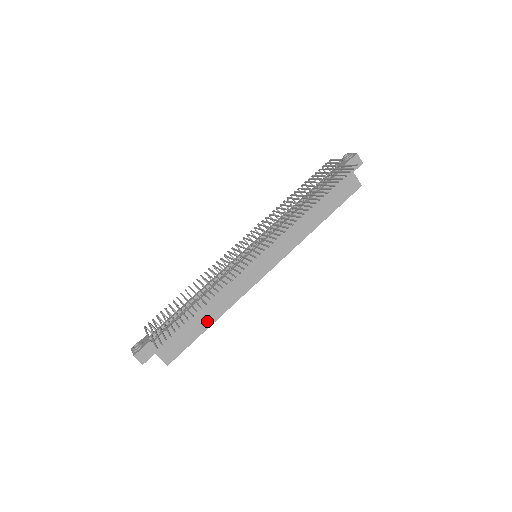
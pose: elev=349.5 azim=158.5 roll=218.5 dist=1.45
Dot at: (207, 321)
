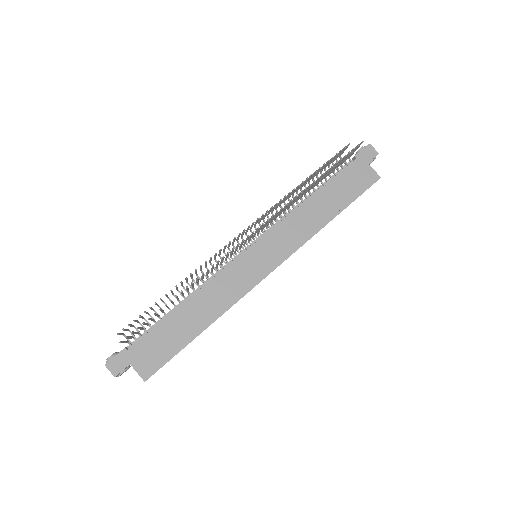
Dot at: (195, 328)
